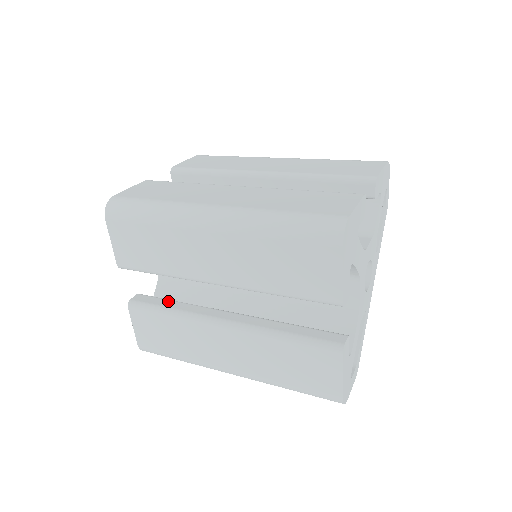
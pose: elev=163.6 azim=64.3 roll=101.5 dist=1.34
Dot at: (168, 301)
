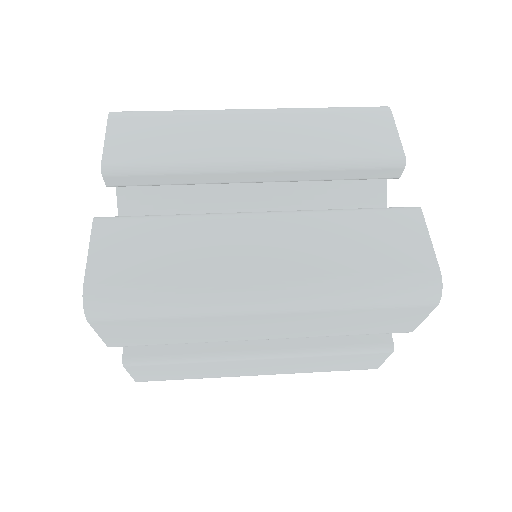
Dot at: (174, 344)
